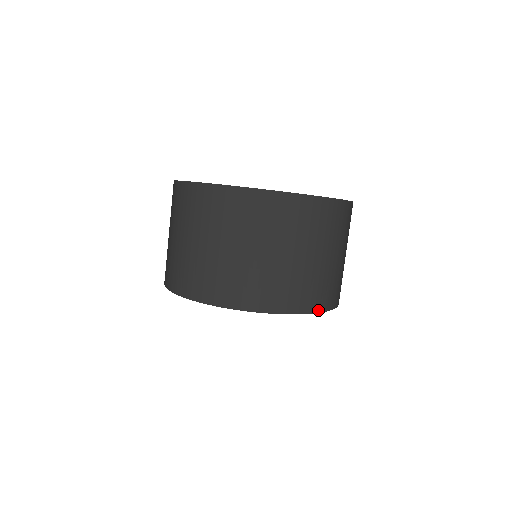
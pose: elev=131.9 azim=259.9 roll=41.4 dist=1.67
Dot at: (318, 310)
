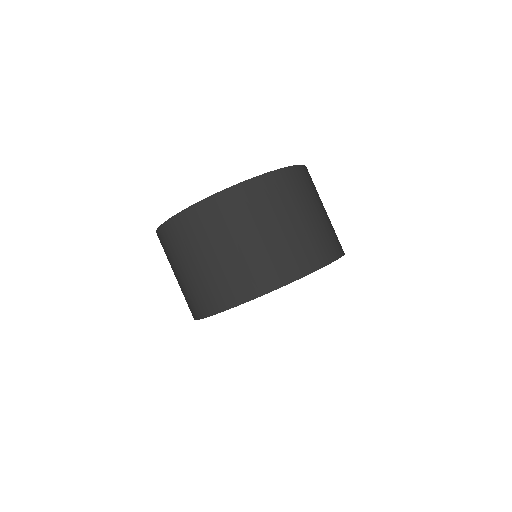
Dot at: (337, 257)
